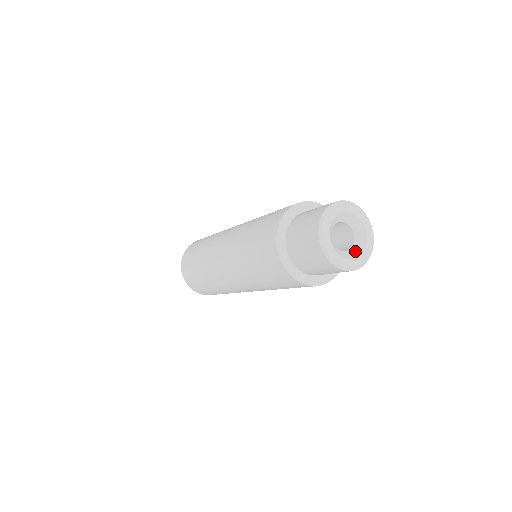
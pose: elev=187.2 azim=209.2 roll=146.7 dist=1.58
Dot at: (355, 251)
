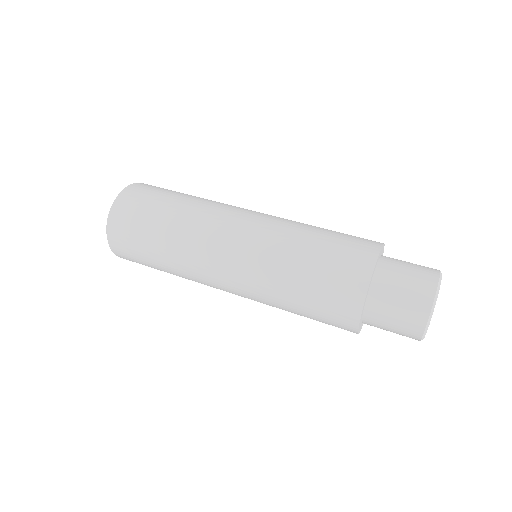
Dot at: occluded
